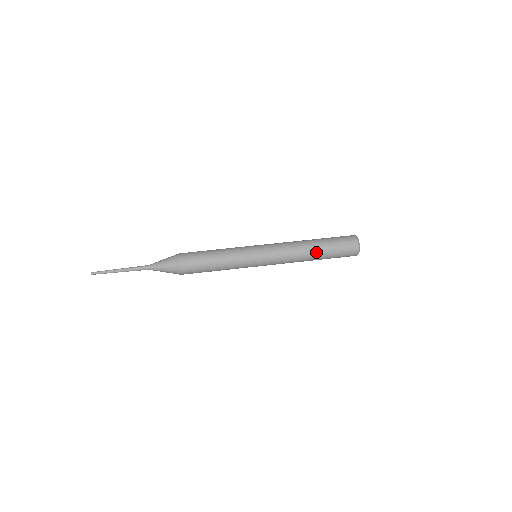
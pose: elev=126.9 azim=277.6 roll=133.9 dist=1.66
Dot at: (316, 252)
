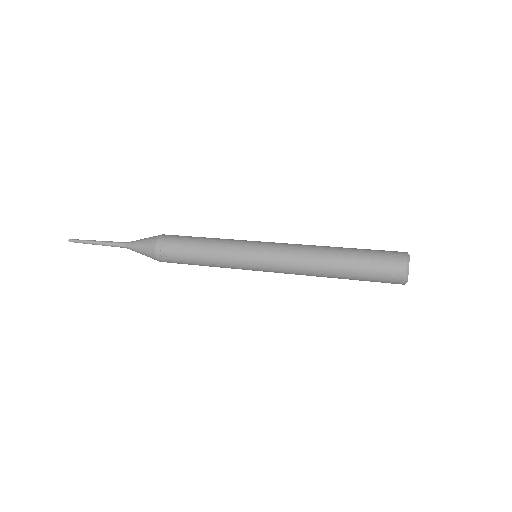
Dot at: (336, 270)
